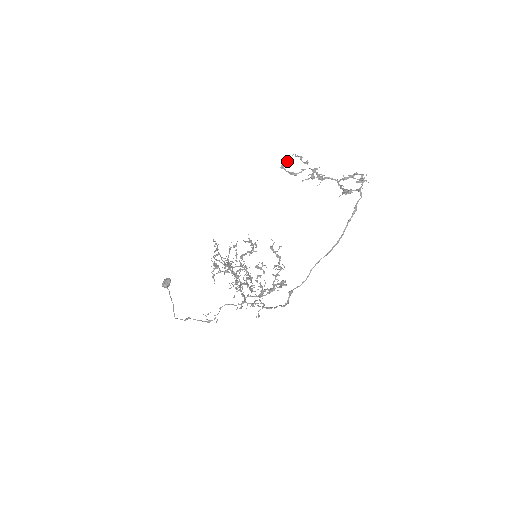
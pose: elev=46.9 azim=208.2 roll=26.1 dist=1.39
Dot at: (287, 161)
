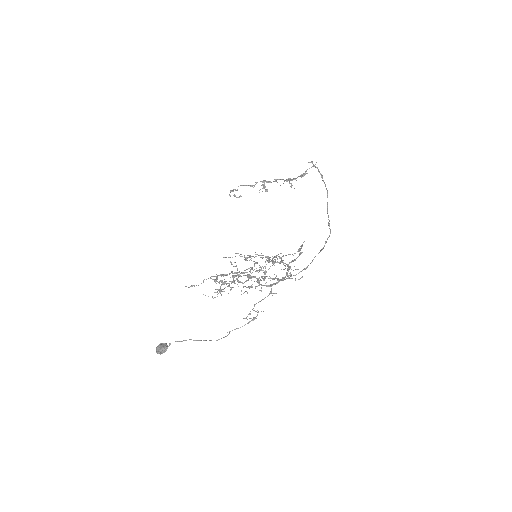
Dot at: (233, 191)
